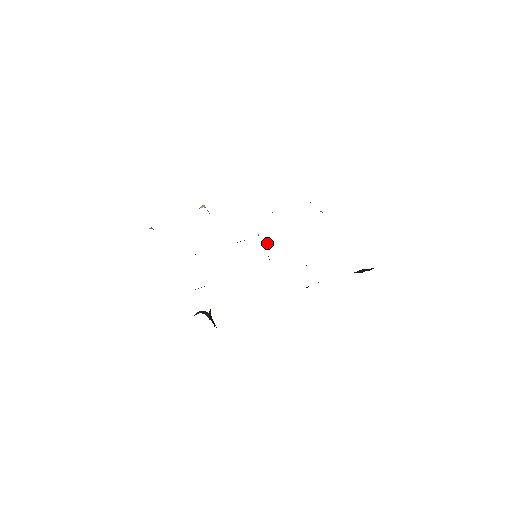
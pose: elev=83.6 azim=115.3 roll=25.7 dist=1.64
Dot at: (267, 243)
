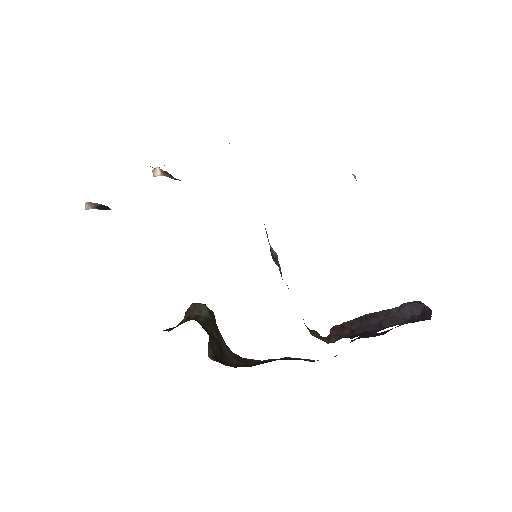
Dot at: occluded
